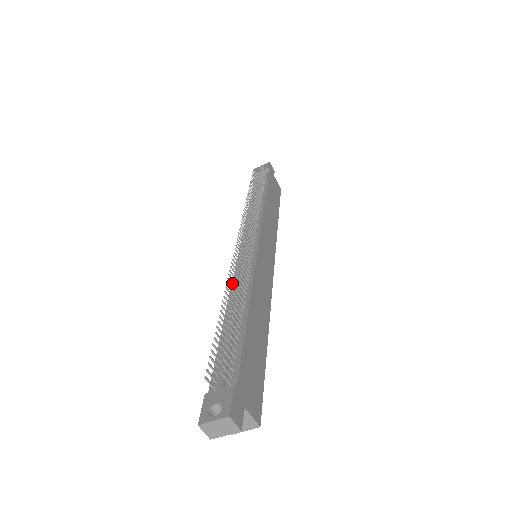
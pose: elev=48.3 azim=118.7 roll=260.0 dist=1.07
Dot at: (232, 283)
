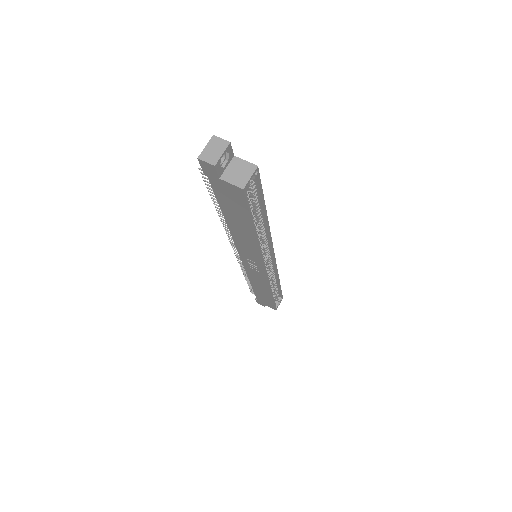
Dot at: (232, 238)
